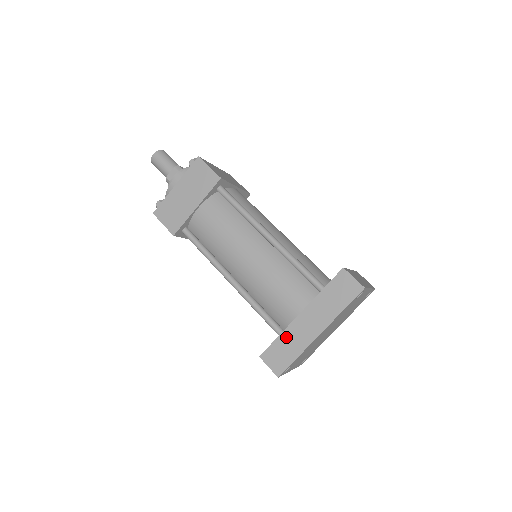
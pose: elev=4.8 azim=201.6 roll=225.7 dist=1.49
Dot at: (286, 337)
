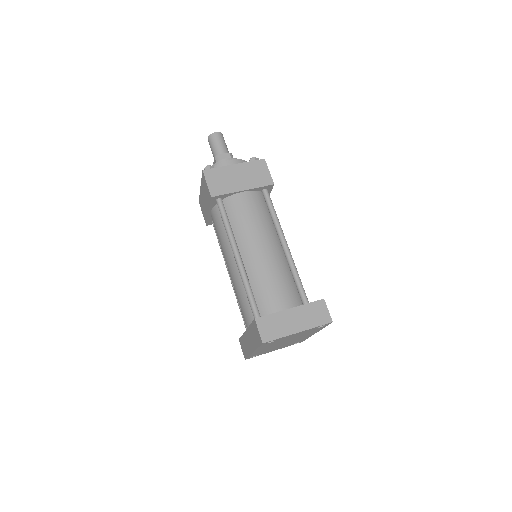
Dot at: (244, 339)
